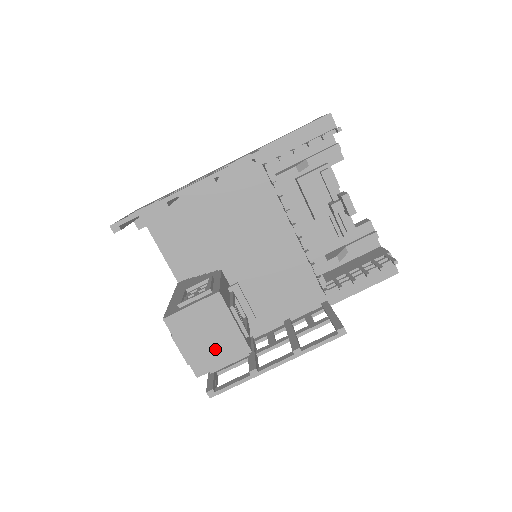
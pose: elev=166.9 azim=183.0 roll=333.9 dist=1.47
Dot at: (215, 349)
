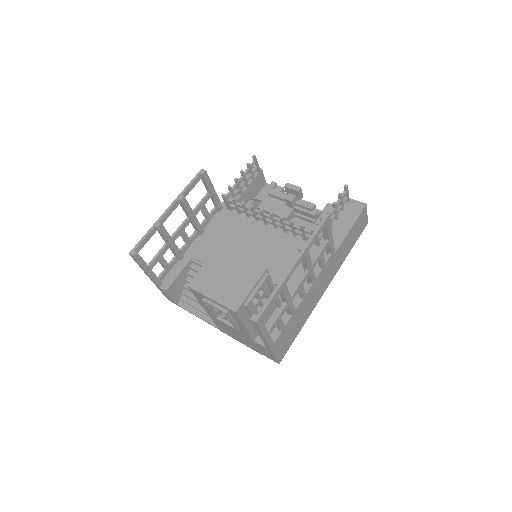
Dot at: (238, 283)
